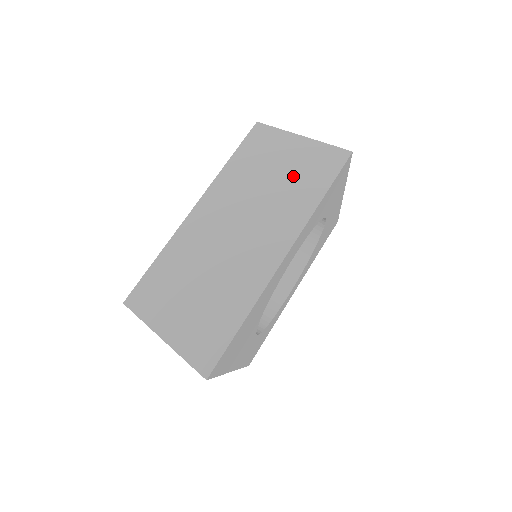
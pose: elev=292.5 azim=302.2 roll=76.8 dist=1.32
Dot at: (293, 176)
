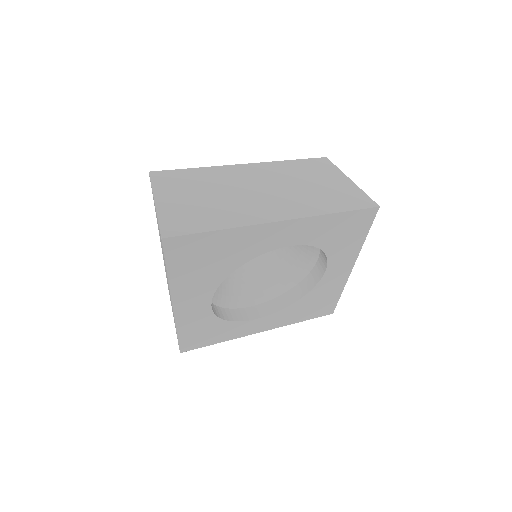
Dot at: (326, 191)
